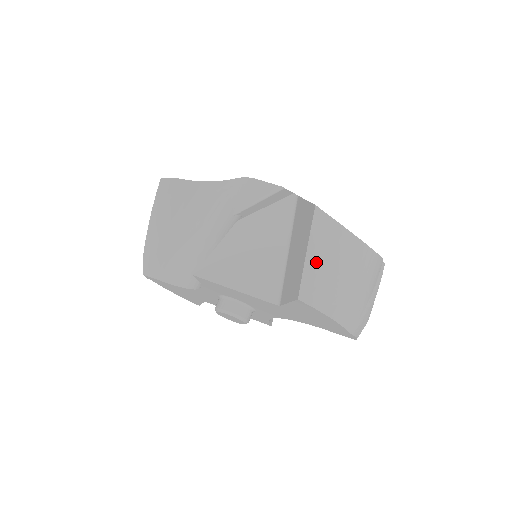
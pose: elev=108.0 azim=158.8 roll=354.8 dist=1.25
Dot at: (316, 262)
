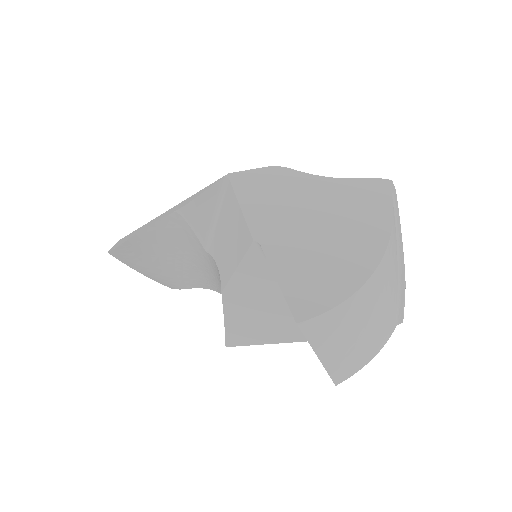
Dot at: (332, 353)
